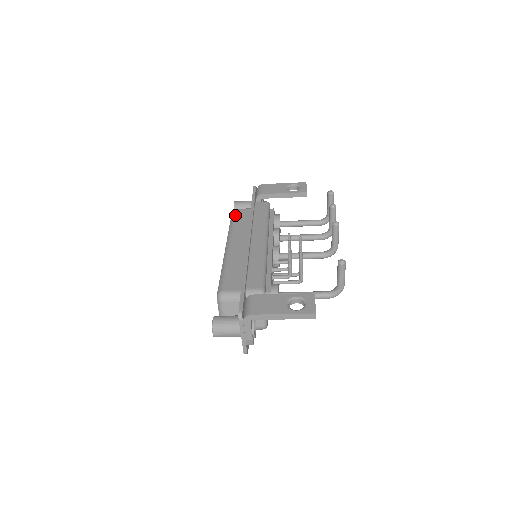
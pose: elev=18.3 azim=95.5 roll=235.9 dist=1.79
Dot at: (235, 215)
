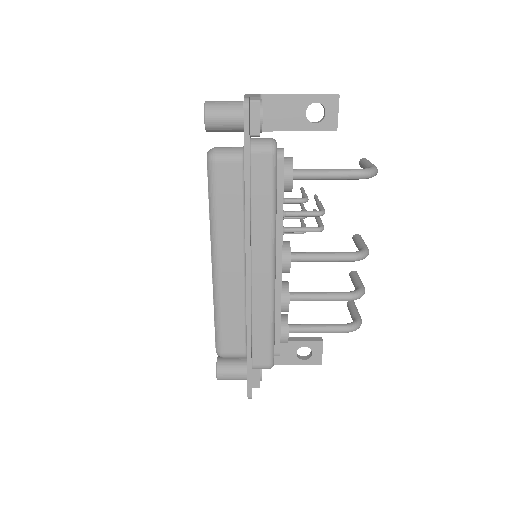
Dot at: occluded
